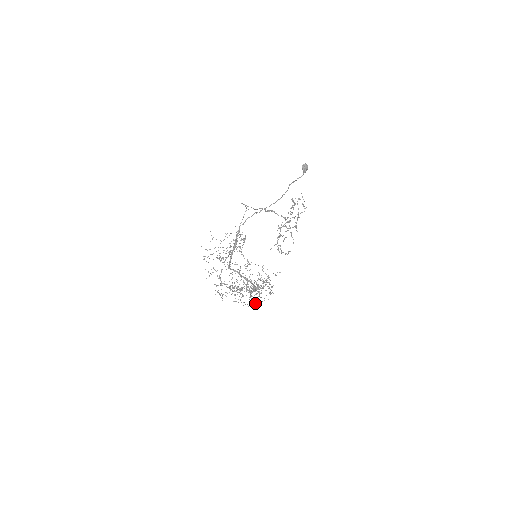
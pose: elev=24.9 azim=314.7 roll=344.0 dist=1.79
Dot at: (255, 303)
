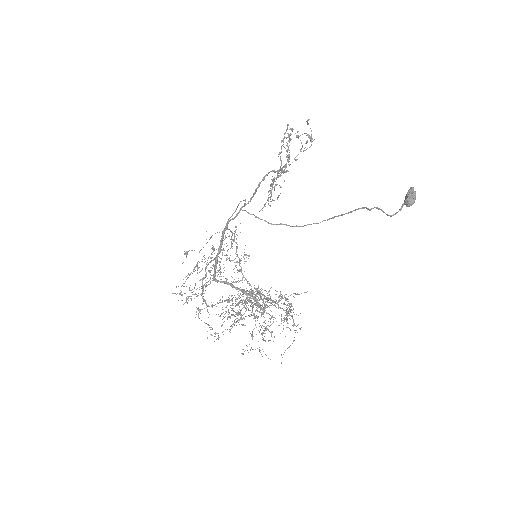
Dot at: occluded
